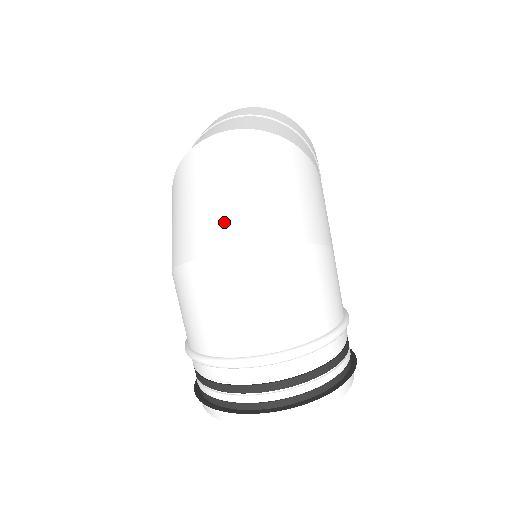
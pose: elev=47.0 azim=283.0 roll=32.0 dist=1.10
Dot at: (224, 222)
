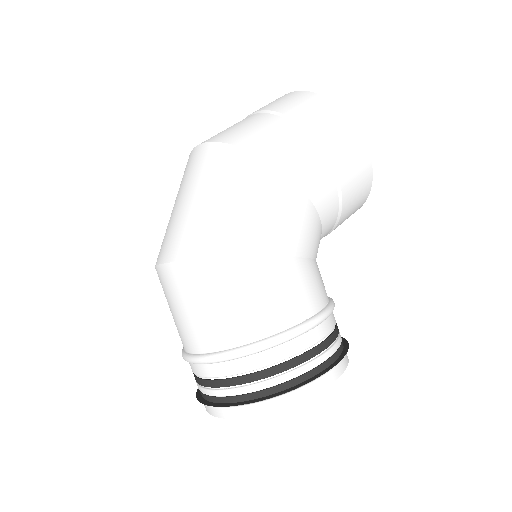
Dot at: (165, 237)
